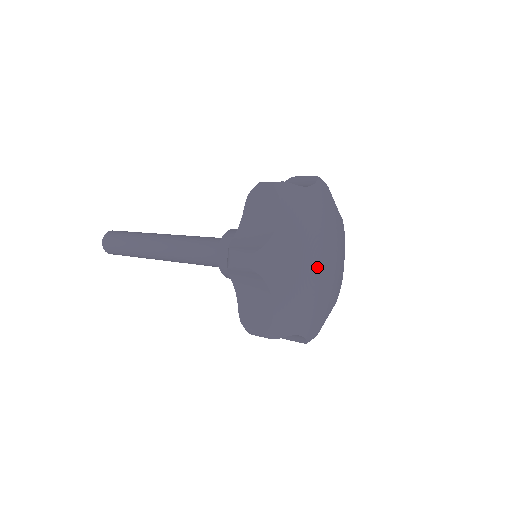
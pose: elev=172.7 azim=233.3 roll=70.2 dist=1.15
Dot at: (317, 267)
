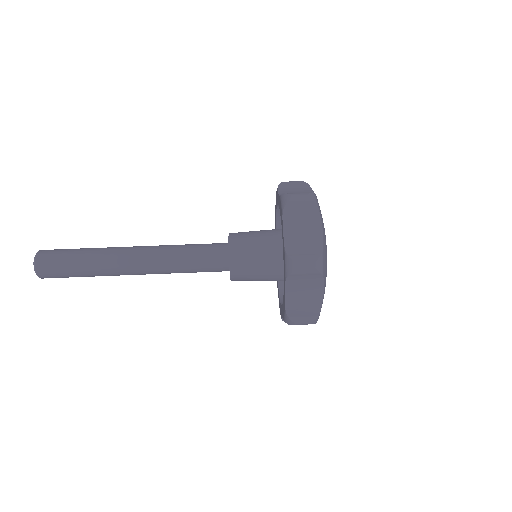
Dot at: occluded
